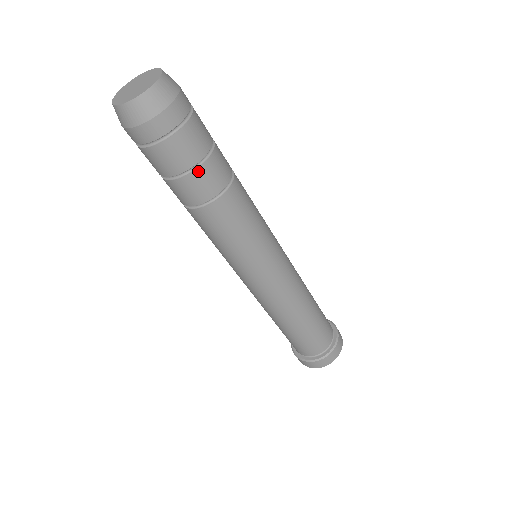
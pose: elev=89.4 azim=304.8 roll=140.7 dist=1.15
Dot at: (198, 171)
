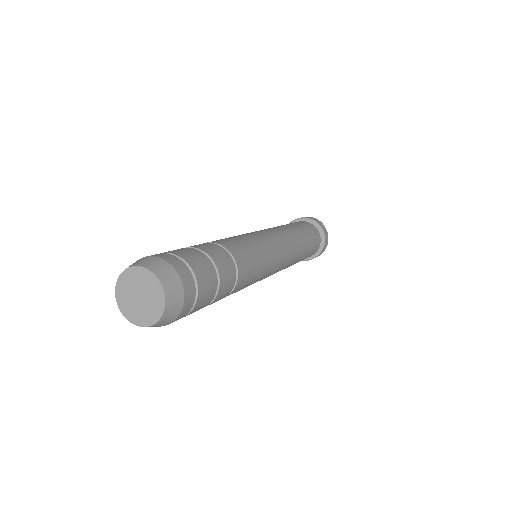
Dot at: (220, 278)
